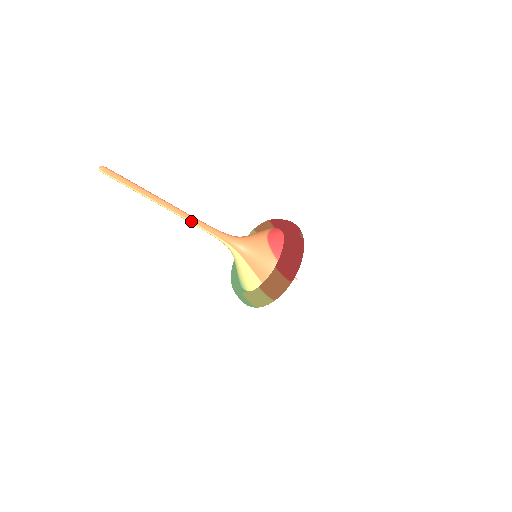
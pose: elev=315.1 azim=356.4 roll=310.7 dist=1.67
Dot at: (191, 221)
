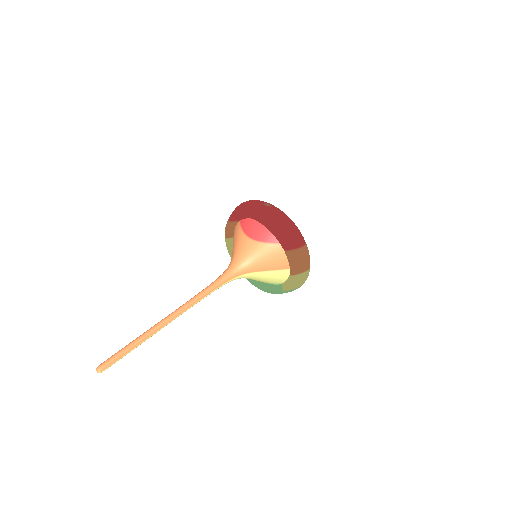
Dot at: (194, 304)
